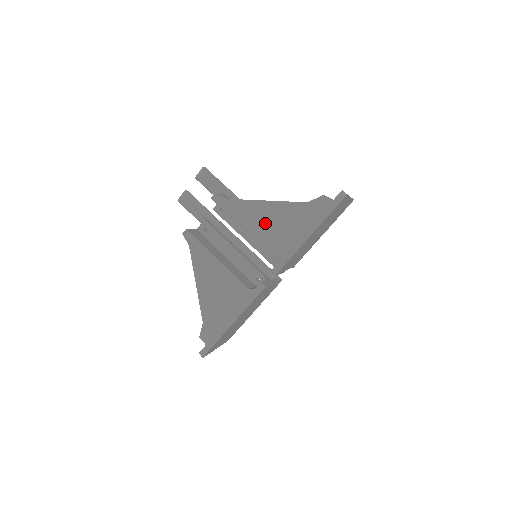
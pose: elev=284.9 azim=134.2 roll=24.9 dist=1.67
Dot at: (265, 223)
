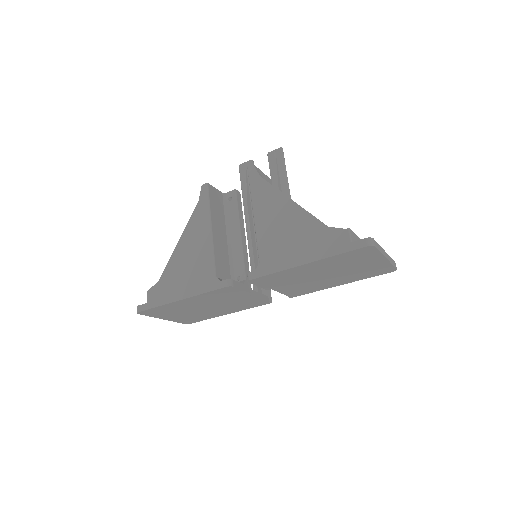
Dot at: (275, 222)
